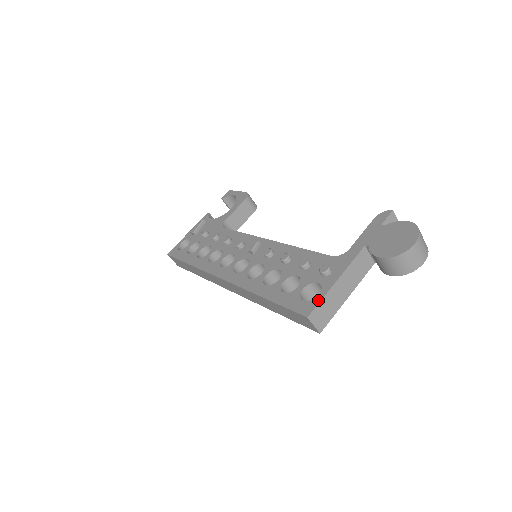
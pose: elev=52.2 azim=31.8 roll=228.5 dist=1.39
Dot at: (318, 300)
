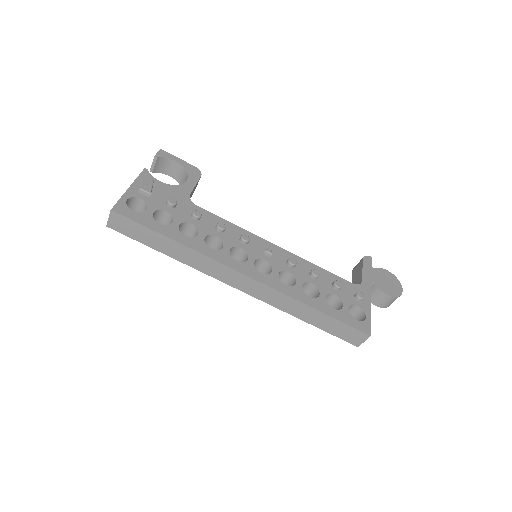
Dot at: (369, 322)
